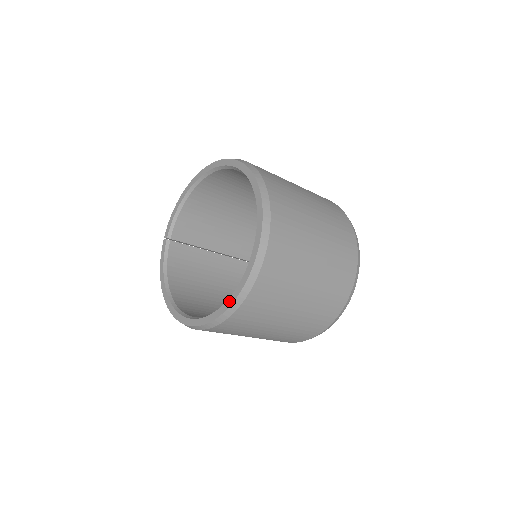
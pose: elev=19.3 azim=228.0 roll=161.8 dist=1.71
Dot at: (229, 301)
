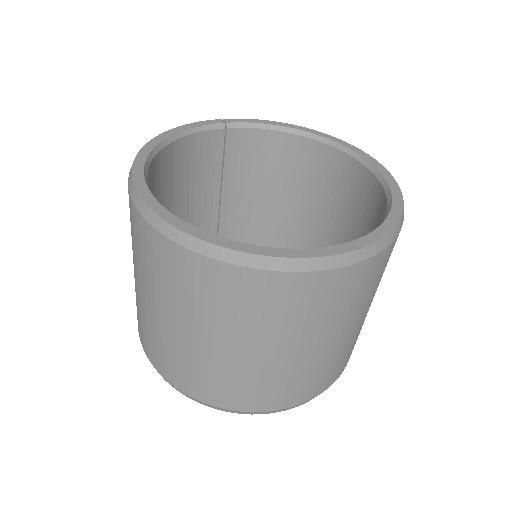
Dot at: (227, 242)
